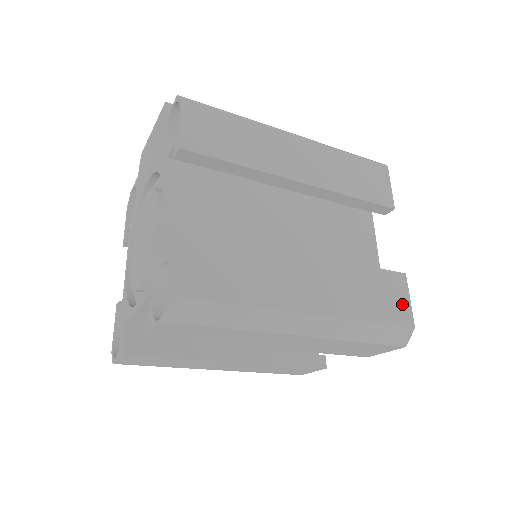
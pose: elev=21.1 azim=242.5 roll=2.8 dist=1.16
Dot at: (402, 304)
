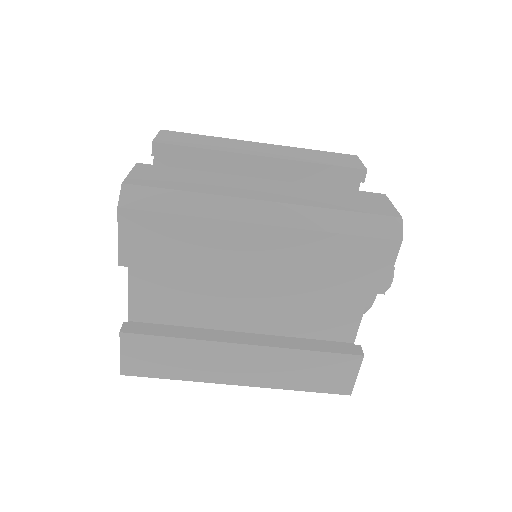
Dot at: (382, 206)
